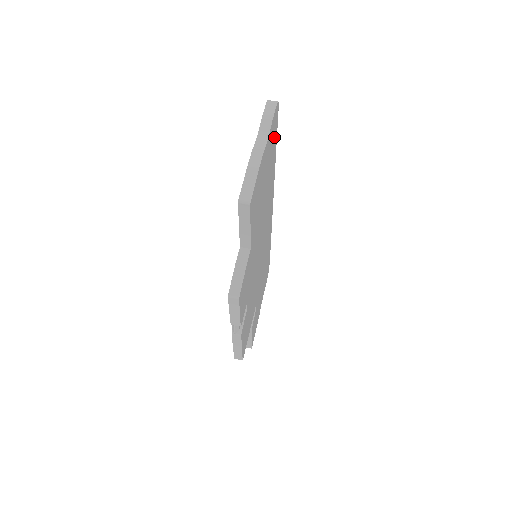
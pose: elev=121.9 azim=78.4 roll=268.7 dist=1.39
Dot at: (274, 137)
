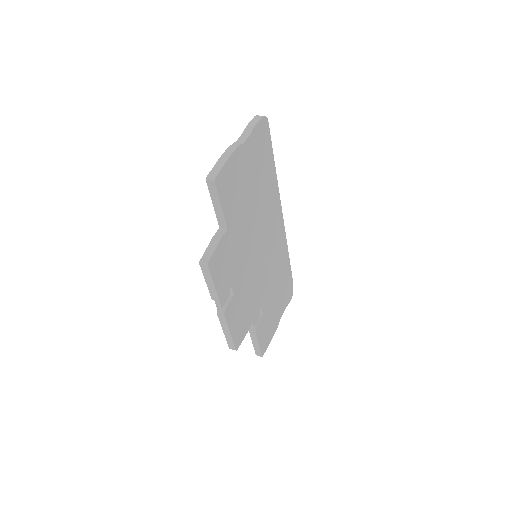
Dot at: (265, 147)
